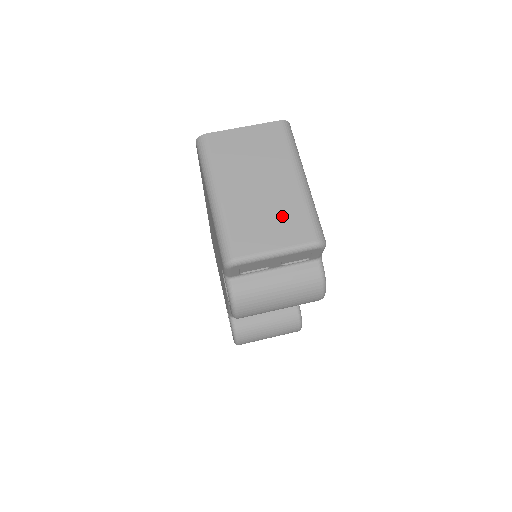
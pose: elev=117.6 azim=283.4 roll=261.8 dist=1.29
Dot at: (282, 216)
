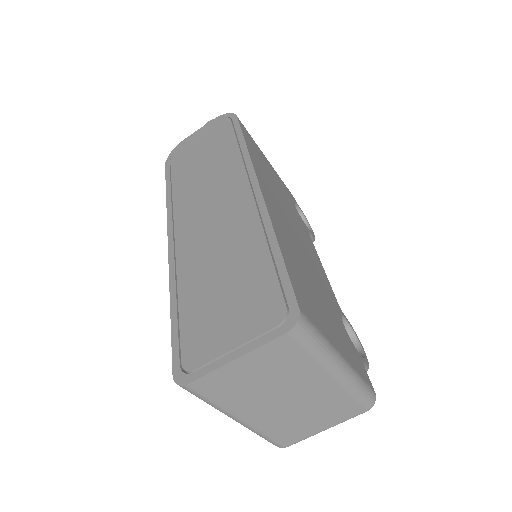
Dot at: (324, 410)
